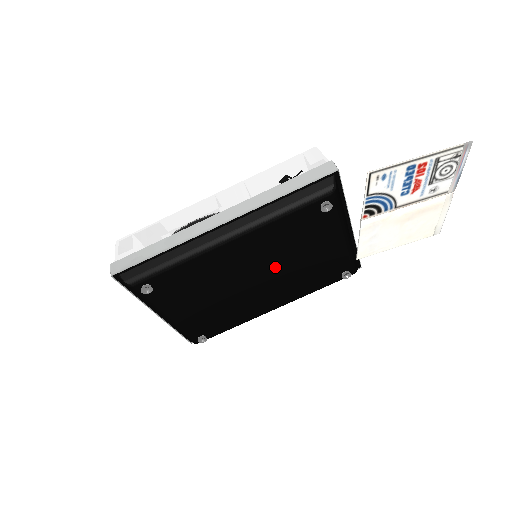
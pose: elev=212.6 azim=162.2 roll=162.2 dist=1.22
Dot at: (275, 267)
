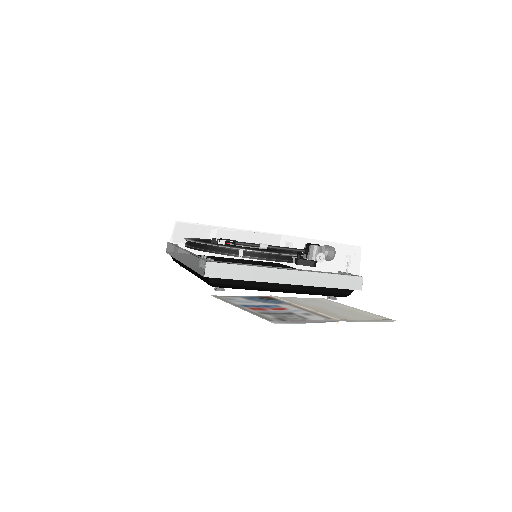
Dot at: occluded
